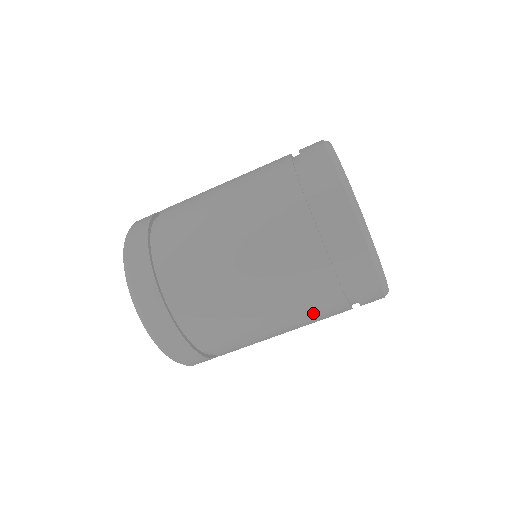
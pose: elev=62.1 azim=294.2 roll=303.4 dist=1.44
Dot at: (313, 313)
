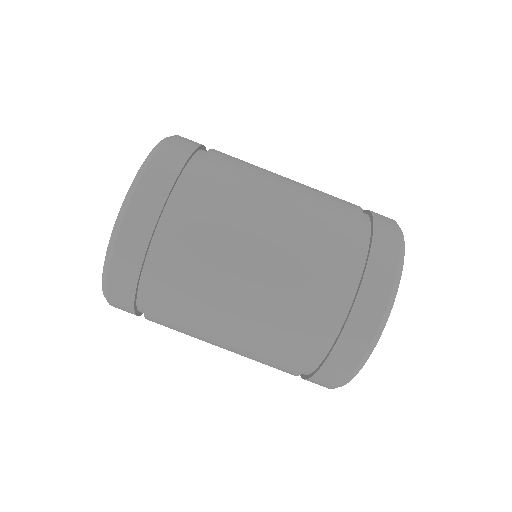
Dot at: (287, 319)
